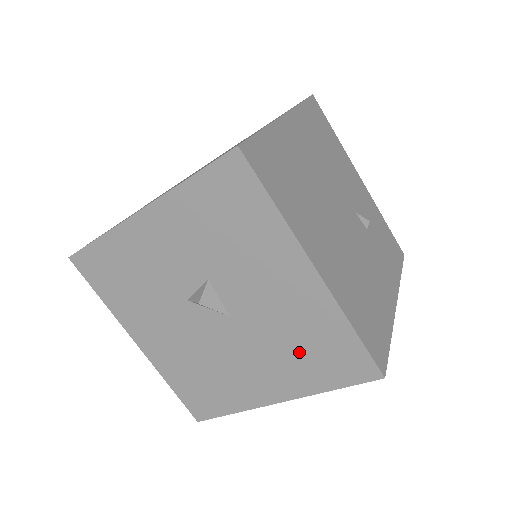
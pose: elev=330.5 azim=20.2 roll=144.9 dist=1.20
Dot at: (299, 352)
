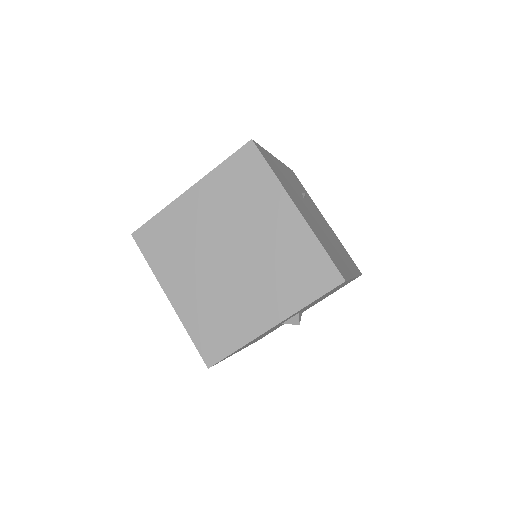
Dot at: occluded
